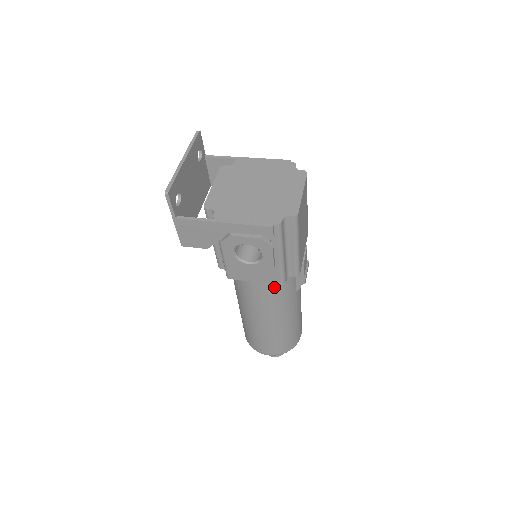
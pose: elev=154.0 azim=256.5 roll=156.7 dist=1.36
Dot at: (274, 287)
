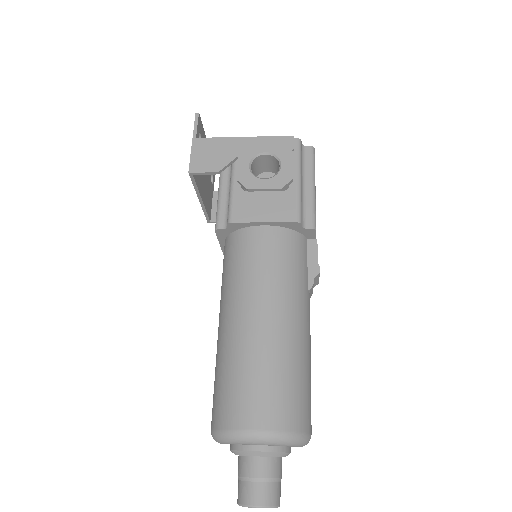
Dot at: (284, 247)
